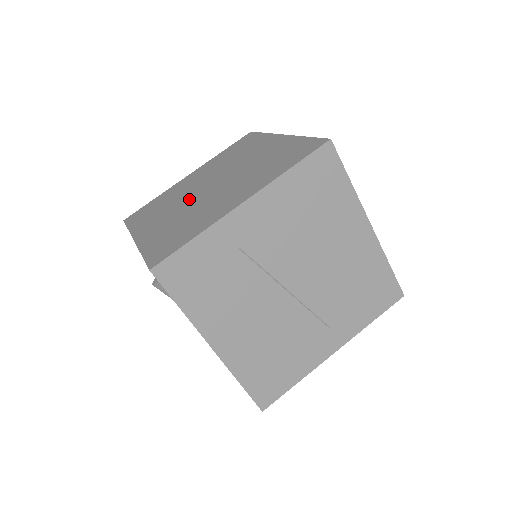
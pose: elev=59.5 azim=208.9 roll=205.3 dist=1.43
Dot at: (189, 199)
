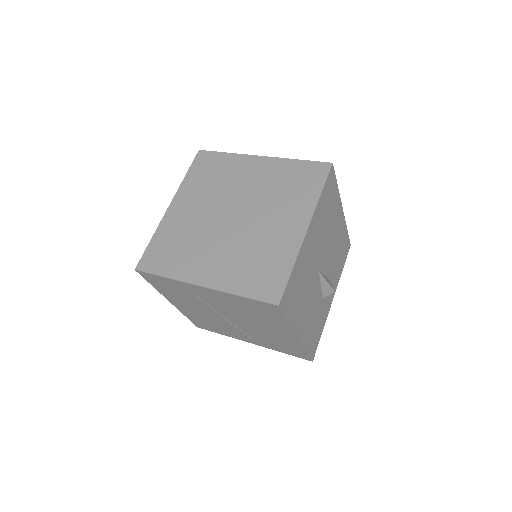
Dot at: (216, 210)
